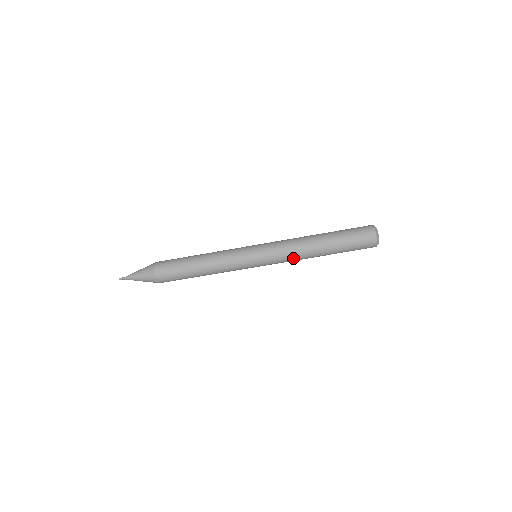
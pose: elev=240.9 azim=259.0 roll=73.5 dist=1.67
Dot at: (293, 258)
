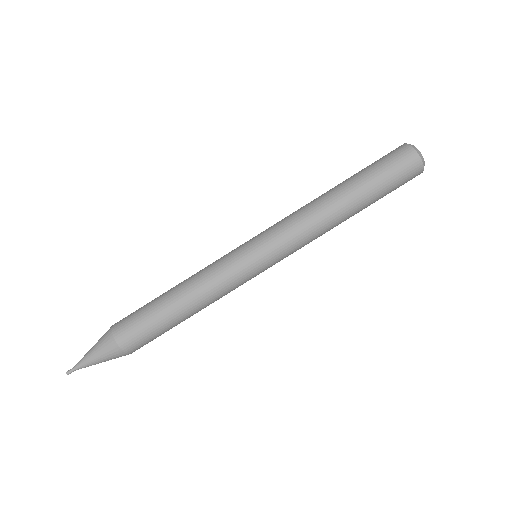
Dot at: (304, 223)
